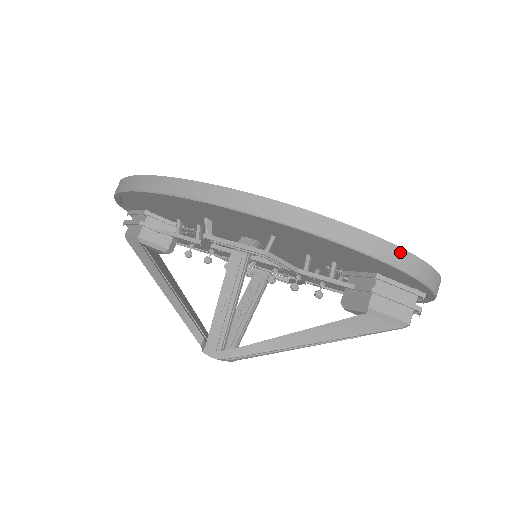
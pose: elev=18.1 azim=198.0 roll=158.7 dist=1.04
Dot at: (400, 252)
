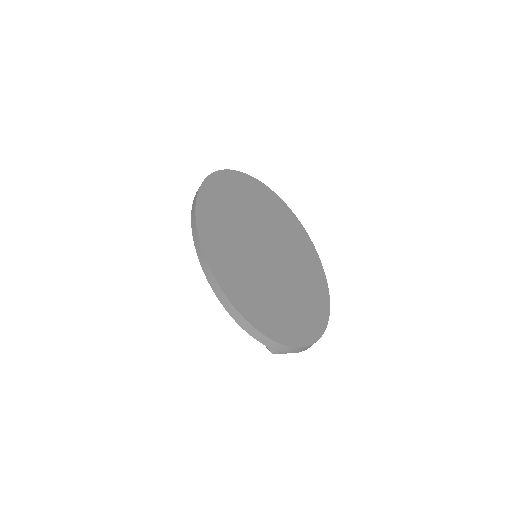
Dot at: (246, 323)
